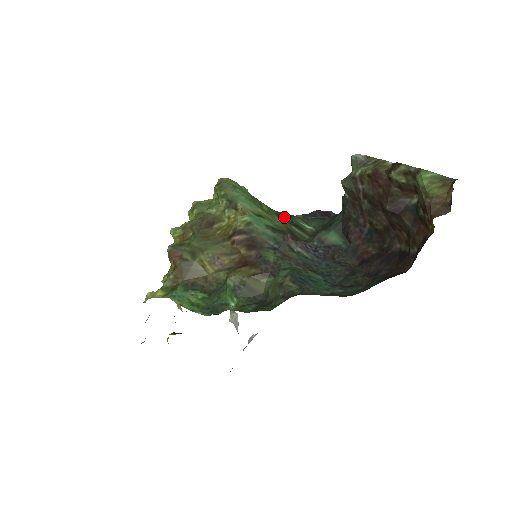
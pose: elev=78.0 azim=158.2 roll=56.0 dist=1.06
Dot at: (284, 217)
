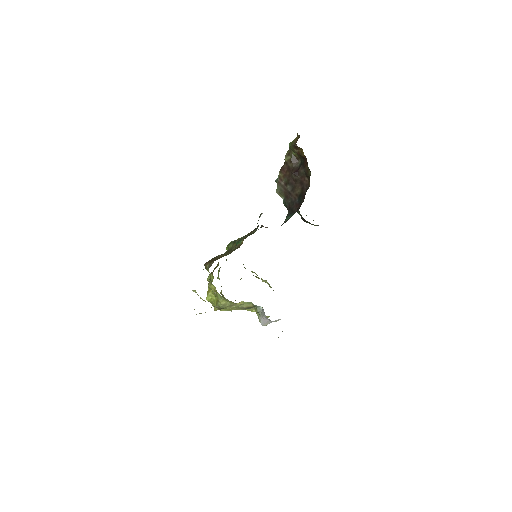
Dot at: occluded
